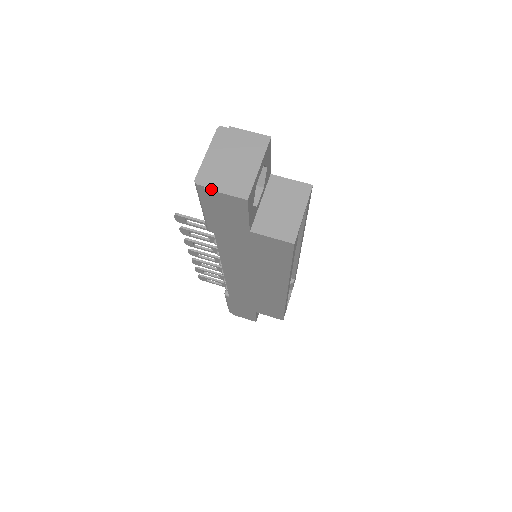
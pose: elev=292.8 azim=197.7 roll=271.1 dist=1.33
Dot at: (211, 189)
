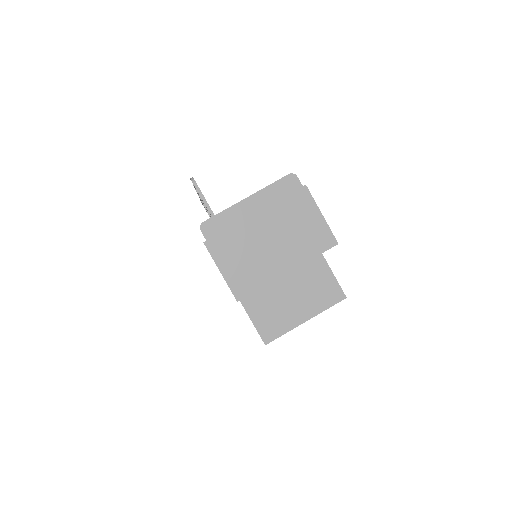
Dot at: (211, 251)
